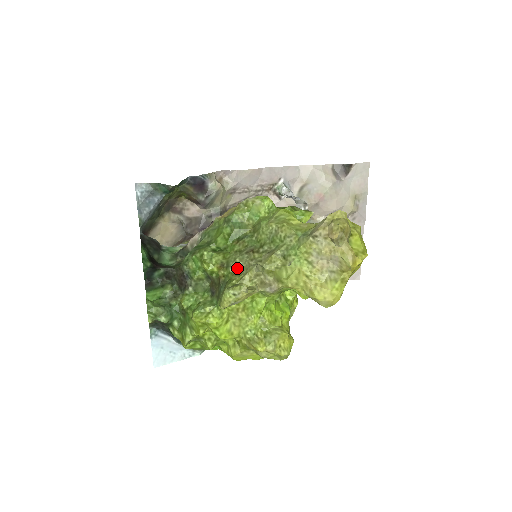
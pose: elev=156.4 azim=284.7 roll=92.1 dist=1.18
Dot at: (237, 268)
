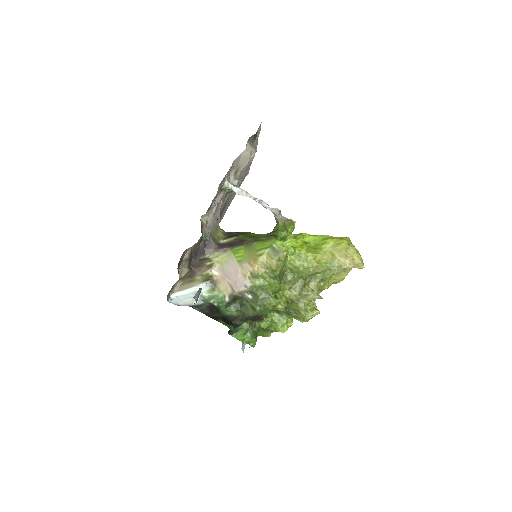
Dot at: (299, 299)
